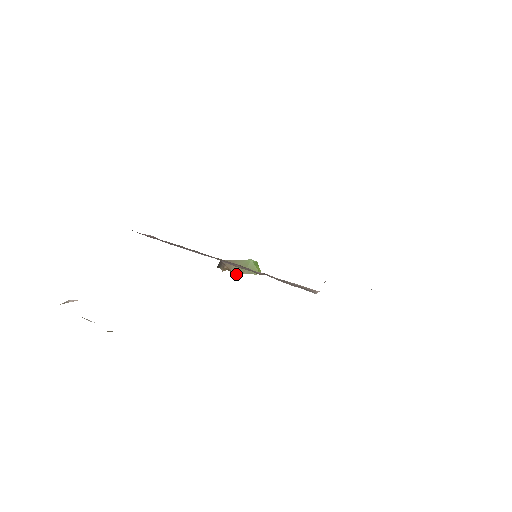
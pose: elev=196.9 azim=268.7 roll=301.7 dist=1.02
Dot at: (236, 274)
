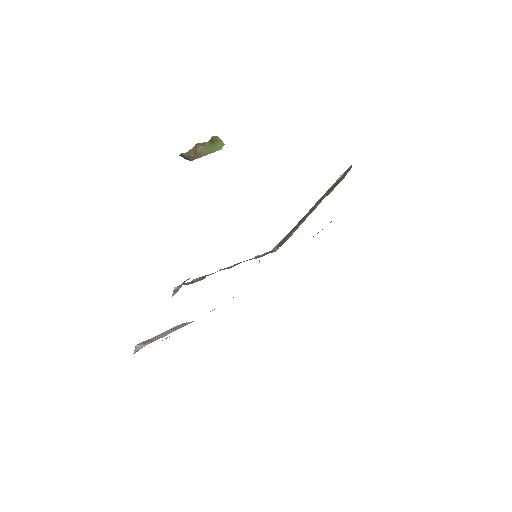
Dot at: occluded
